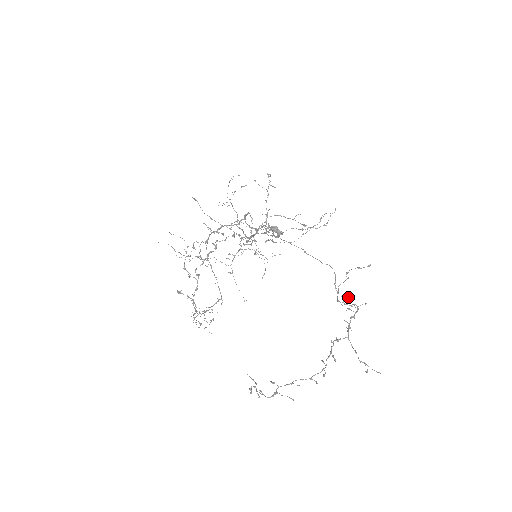
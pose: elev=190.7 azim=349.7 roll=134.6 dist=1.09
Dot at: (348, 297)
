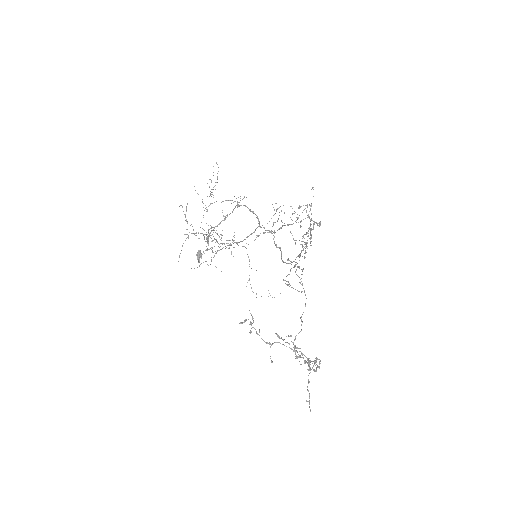
Dot at: occluded
